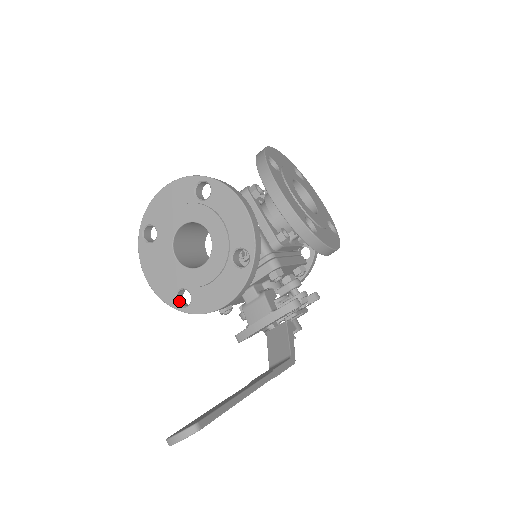
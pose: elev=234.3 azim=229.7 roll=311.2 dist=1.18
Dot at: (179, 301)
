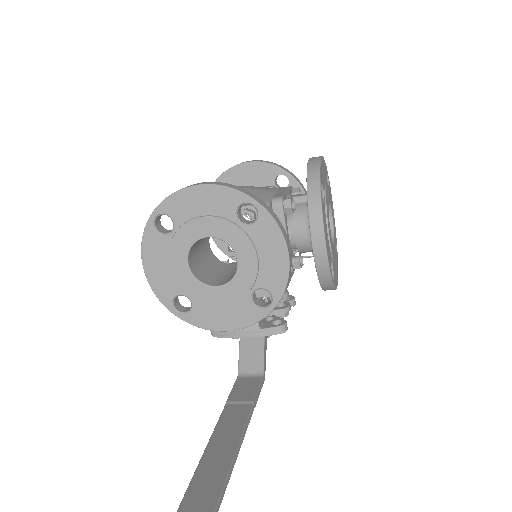
Dot at: (175, 303)
